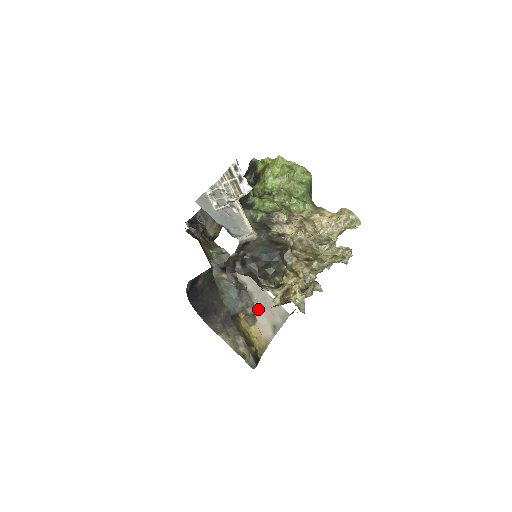
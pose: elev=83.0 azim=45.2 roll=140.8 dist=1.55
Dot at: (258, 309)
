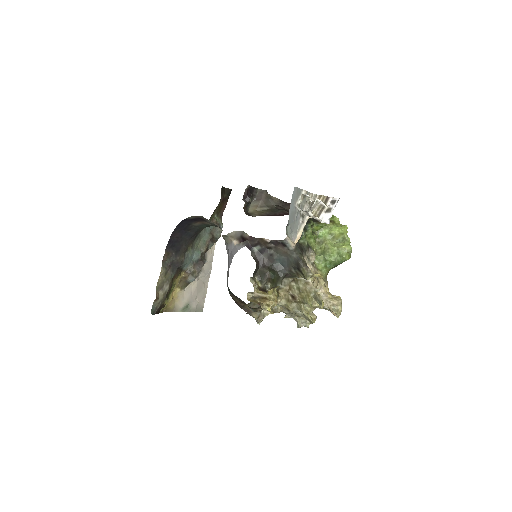
Dot at: (193, 284)
